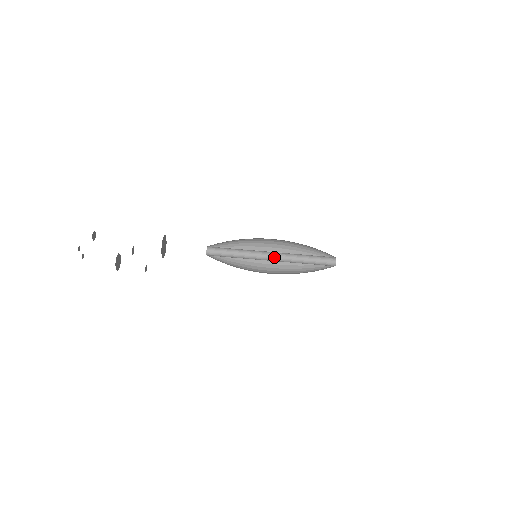
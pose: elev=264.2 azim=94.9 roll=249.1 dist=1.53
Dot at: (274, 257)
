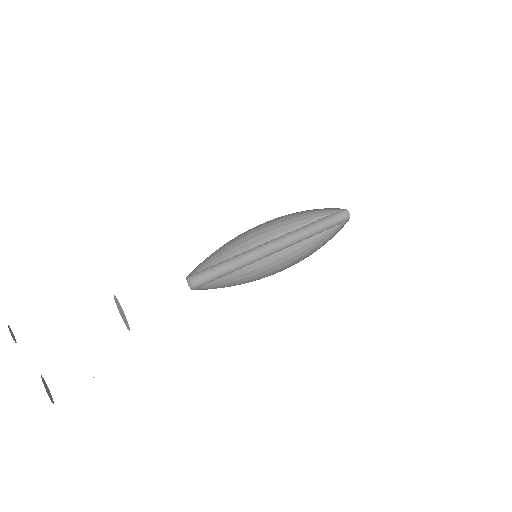
Dot at: (280, 243)
